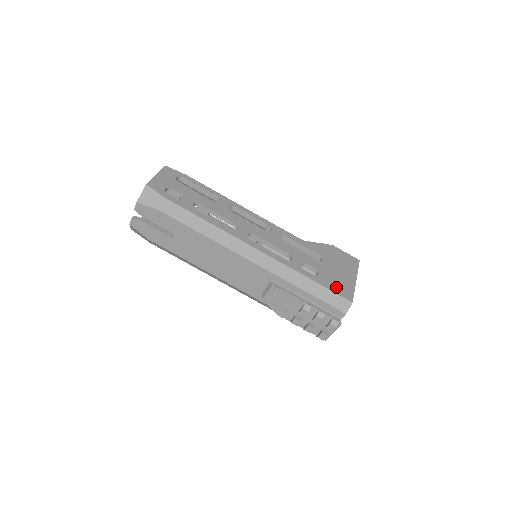
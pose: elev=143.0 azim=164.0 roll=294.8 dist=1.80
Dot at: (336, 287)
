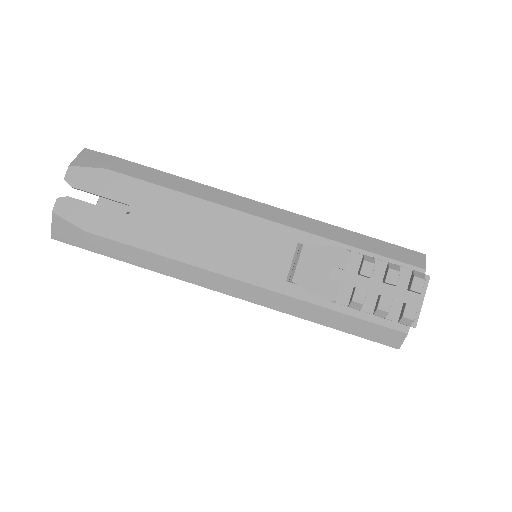
Dot at: occluded
